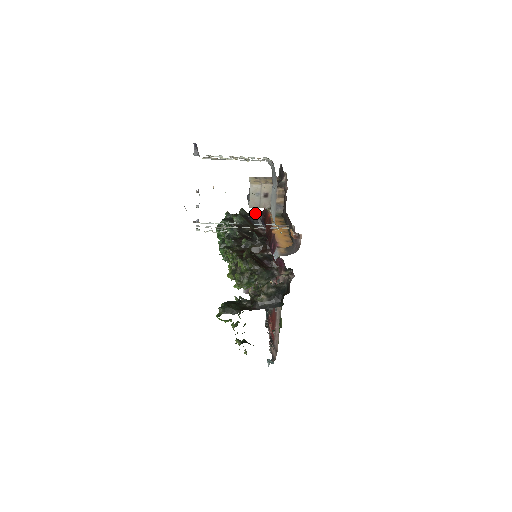
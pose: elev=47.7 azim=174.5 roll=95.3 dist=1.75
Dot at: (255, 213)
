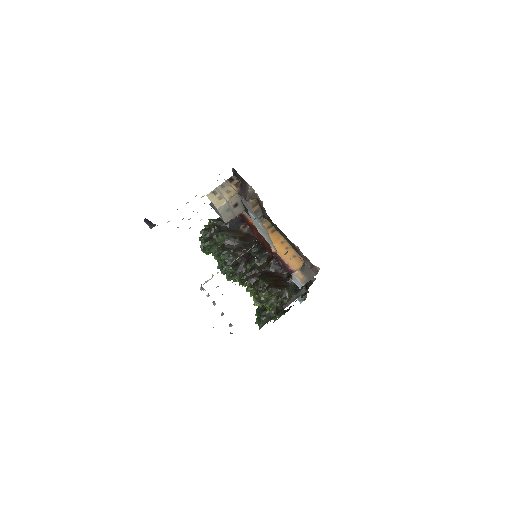
Dot at: occluded
